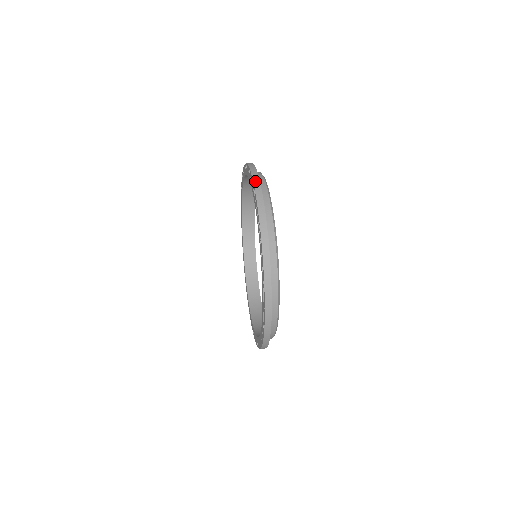
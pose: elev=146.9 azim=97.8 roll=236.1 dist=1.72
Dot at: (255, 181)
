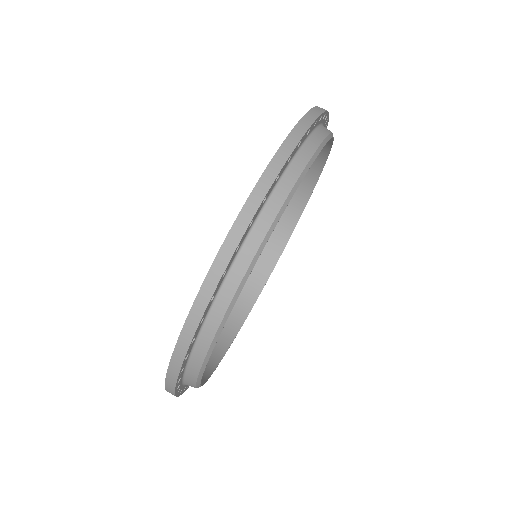
Dot at: (302, 123)
